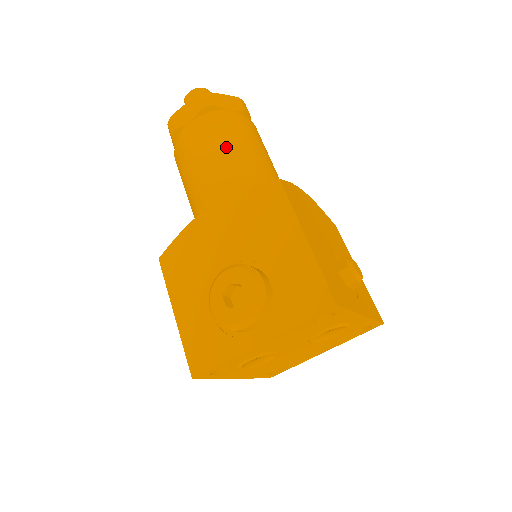
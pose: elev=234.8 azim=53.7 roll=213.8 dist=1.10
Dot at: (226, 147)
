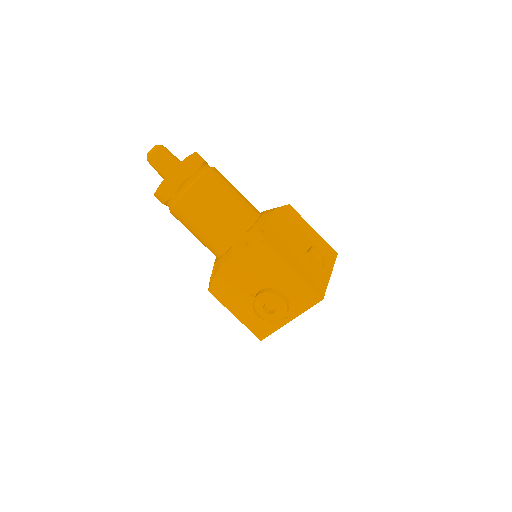
Dot at: (211, 210)
